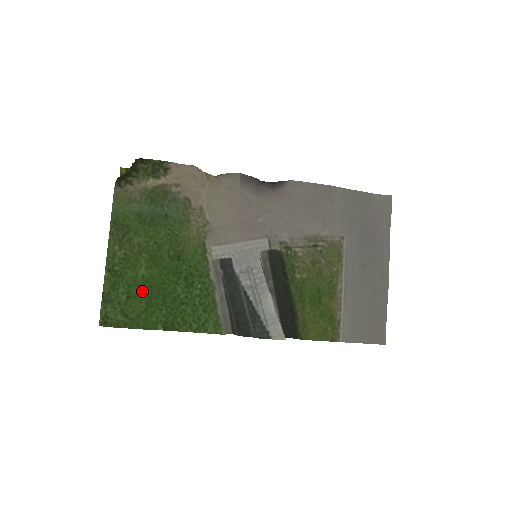
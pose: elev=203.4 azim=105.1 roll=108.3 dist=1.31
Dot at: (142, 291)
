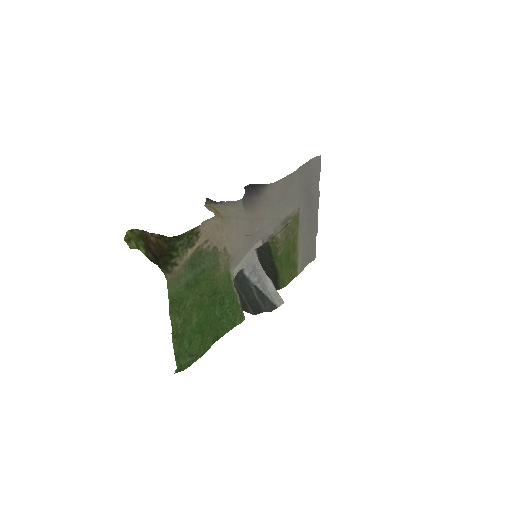
Dot at: (197, 332)
